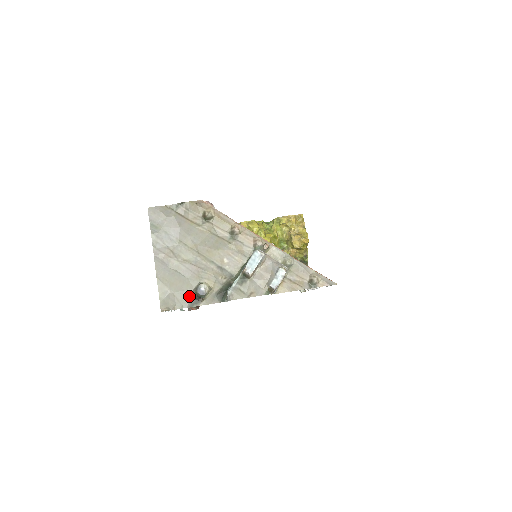
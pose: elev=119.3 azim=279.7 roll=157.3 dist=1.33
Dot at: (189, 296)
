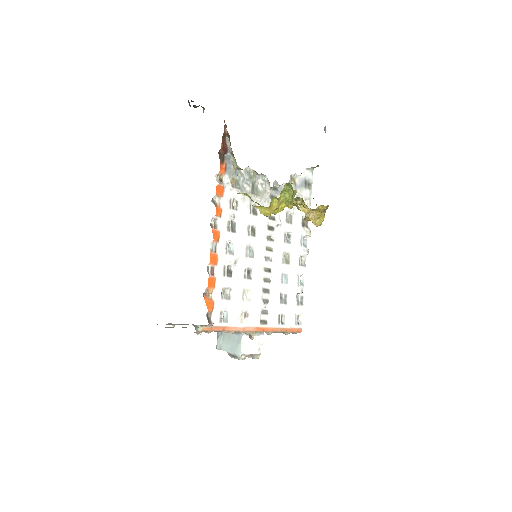
Dot at: occluded
